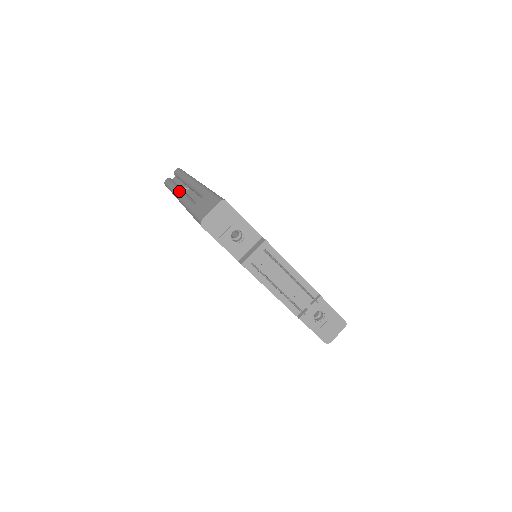
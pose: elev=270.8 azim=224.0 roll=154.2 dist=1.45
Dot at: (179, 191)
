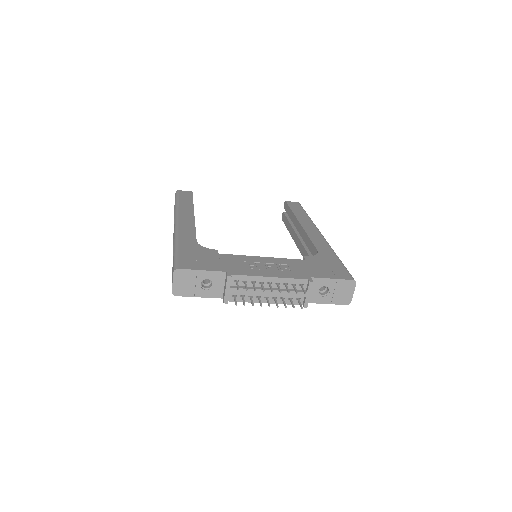
Dot at: (173, 234)
